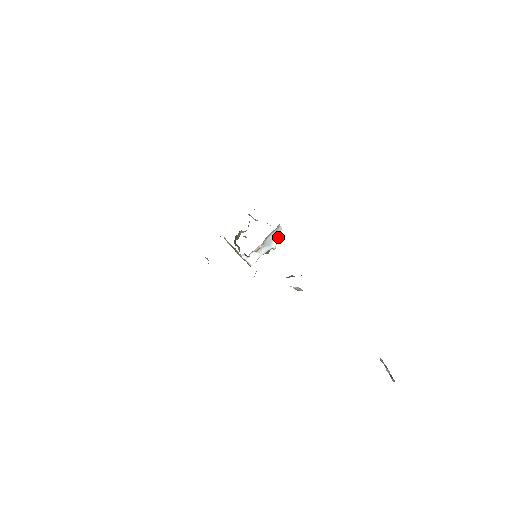
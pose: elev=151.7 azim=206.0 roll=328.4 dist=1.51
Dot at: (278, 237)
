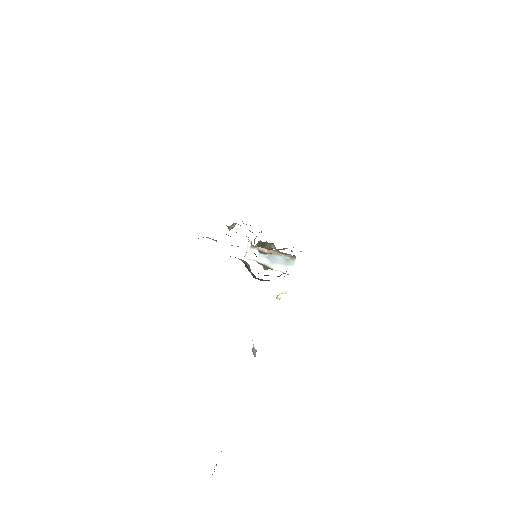
Dot at: (284, 267)
